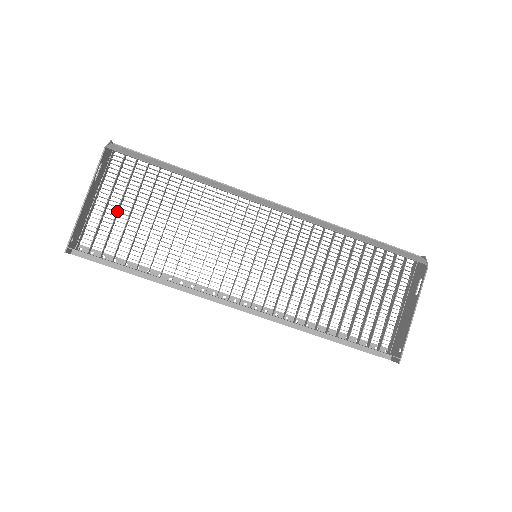
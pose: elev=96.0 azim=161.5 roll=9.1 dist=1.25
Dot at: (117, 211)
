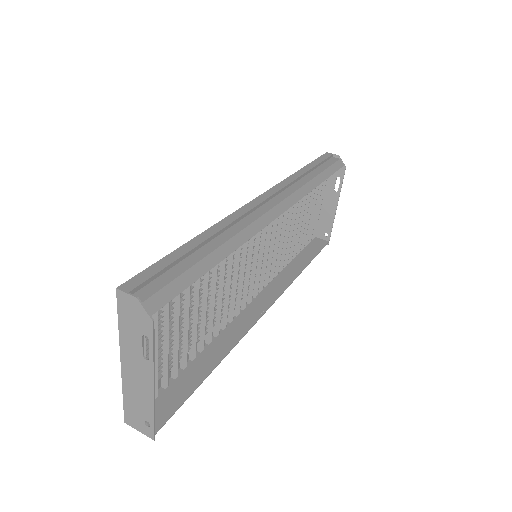
Dot at: (157, 348)
